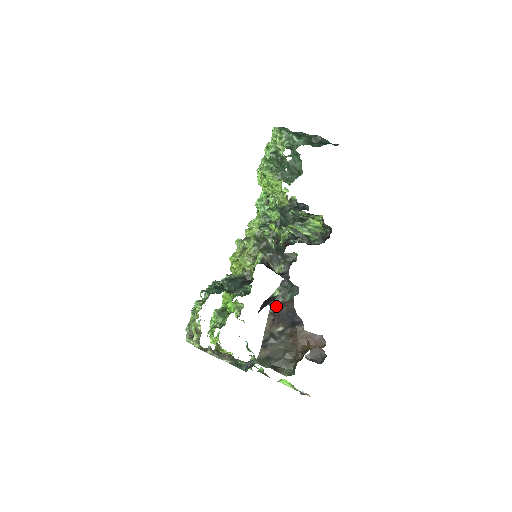
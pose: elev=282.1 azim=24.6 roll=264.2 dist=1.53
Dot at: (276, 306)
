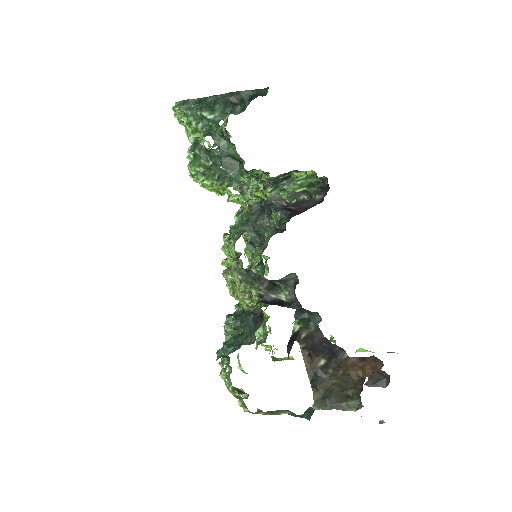
Dot at: (304, 340)
